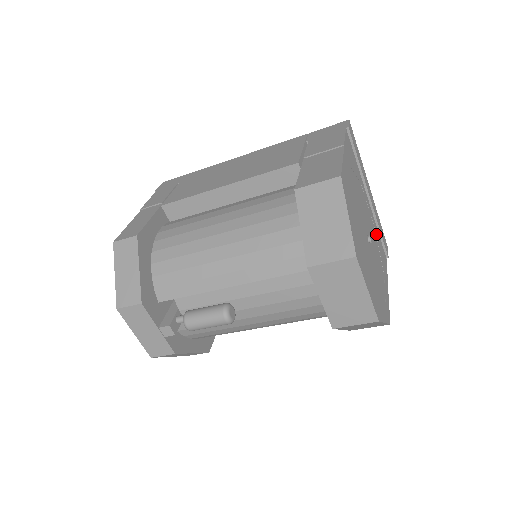
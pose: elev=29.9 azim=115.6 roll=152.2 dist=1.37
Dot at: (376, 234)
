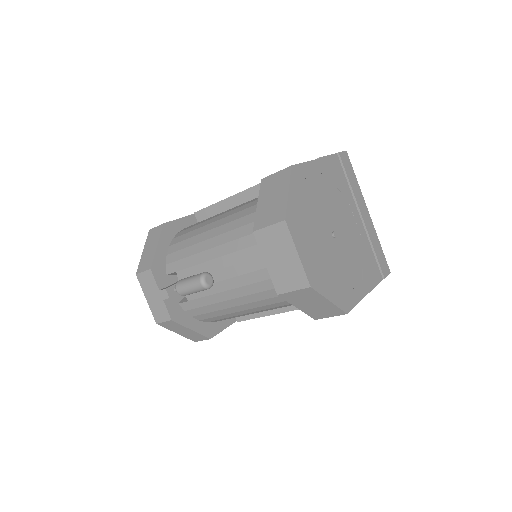
Dot at: (364, 248)
